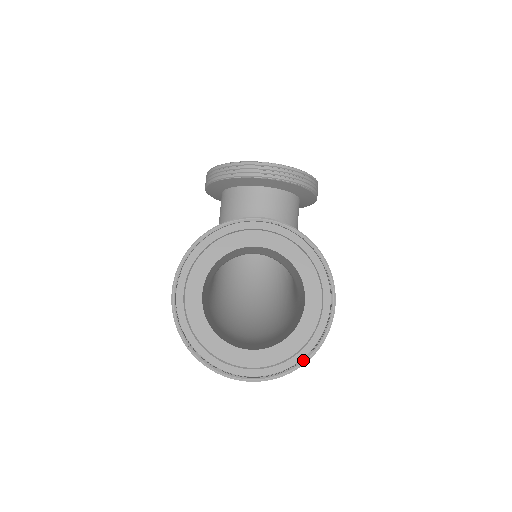
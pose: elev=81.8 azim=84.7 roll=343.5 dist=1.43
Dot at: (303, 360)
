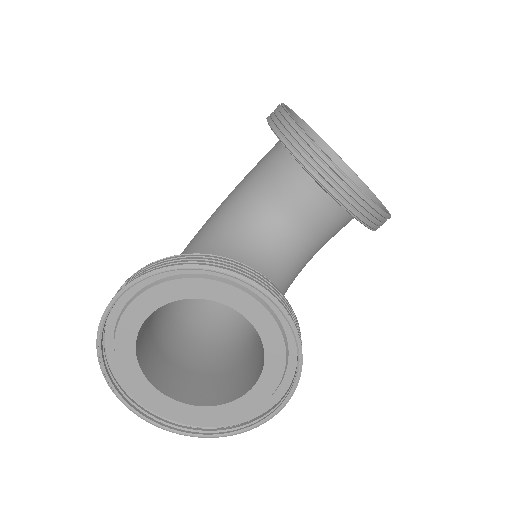
Dot at: (203, 435)
